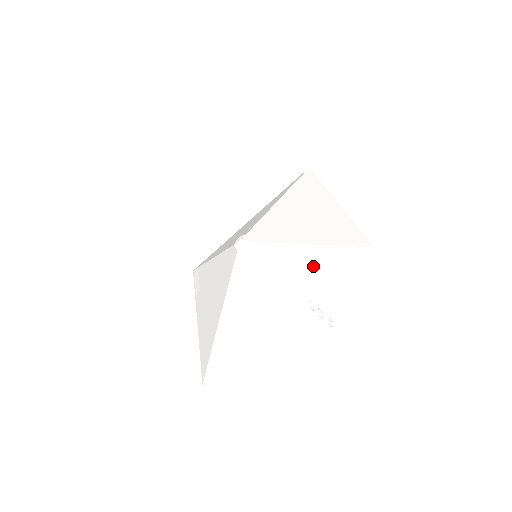
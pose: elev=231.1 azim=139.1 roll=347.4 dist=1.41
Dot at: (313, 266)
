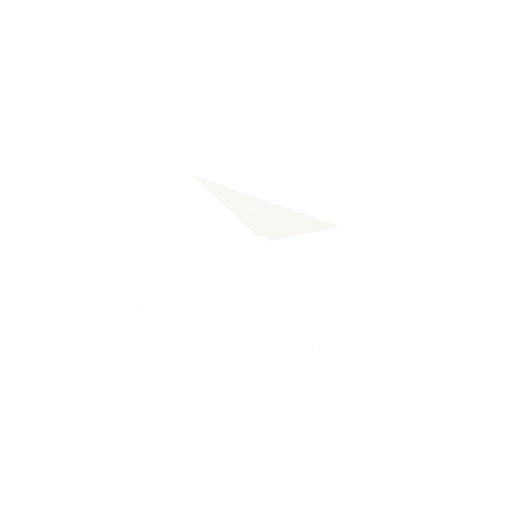
Dot at: (289, 331)
